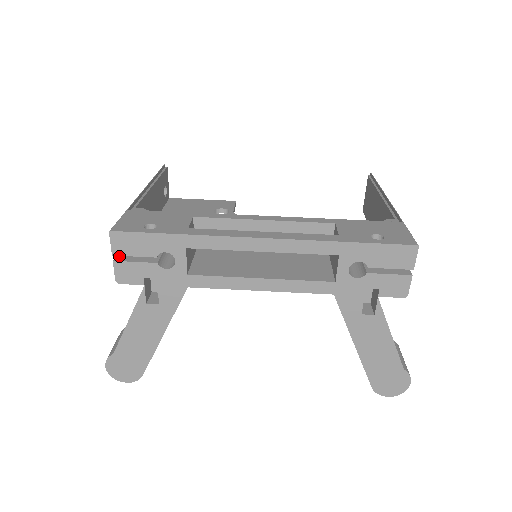
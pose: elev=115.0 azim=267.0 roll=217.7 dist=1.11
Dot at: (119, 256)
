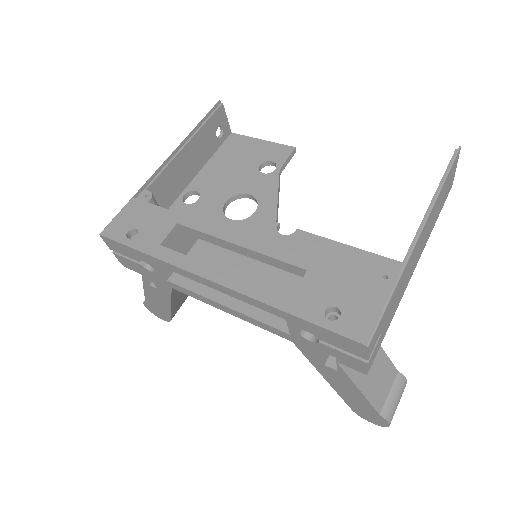
Dot at: occluded
